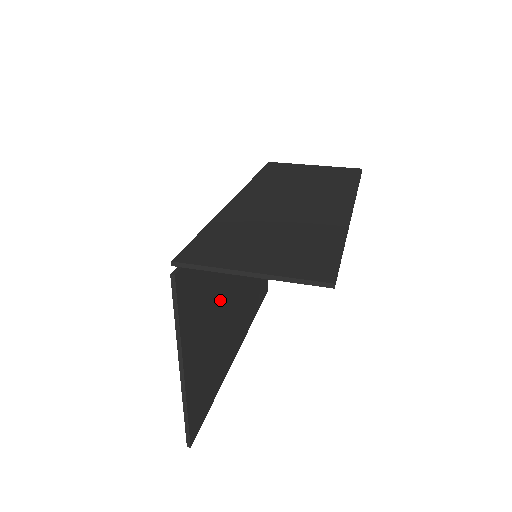
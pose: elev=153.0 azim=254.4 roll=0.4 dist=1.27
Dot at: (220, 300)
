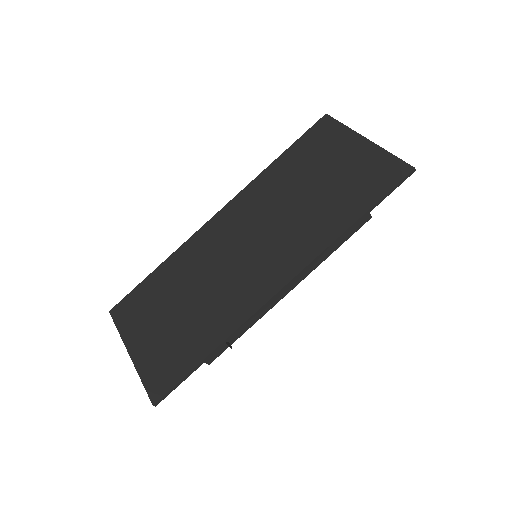
Dot at: occluded
